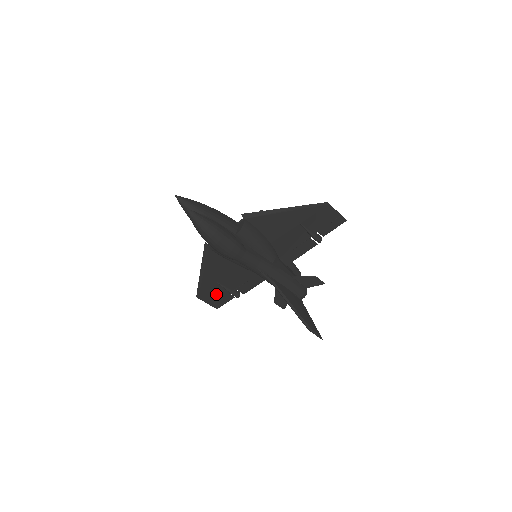
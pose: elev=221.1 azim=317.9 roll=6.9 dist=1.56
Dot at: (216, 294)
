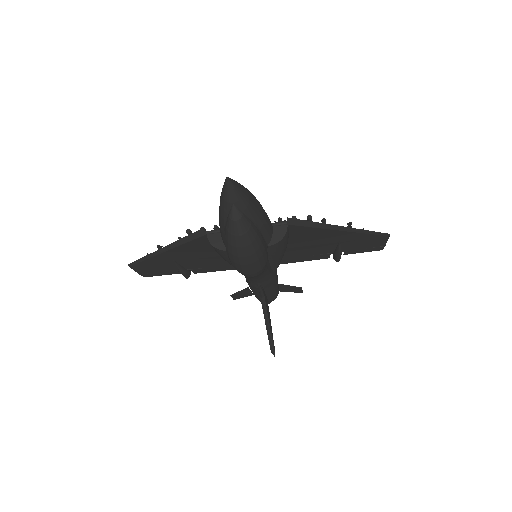
Dot at: (159, 268)
